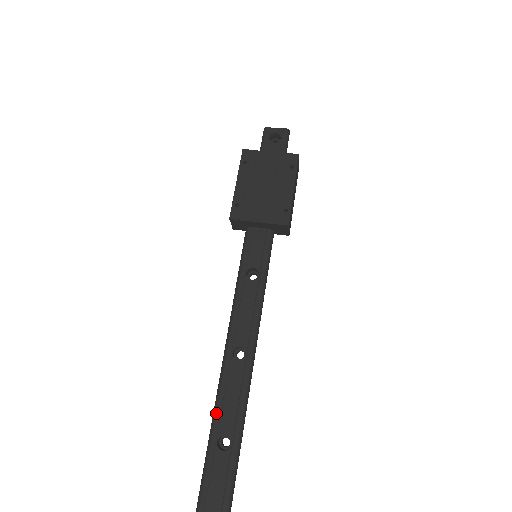
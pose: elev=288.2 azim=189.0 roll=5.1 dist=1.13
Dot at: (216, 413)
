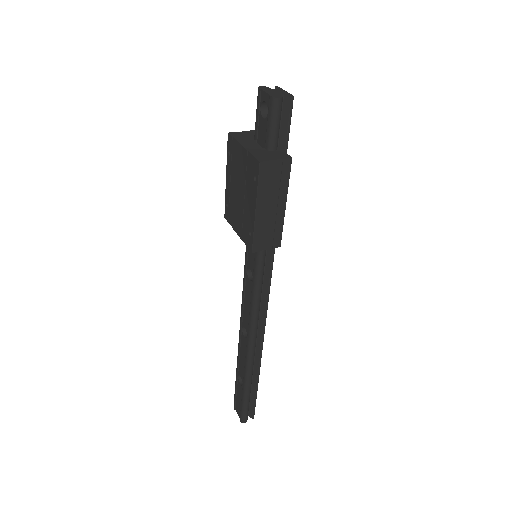
Dot at: (237, 360)
